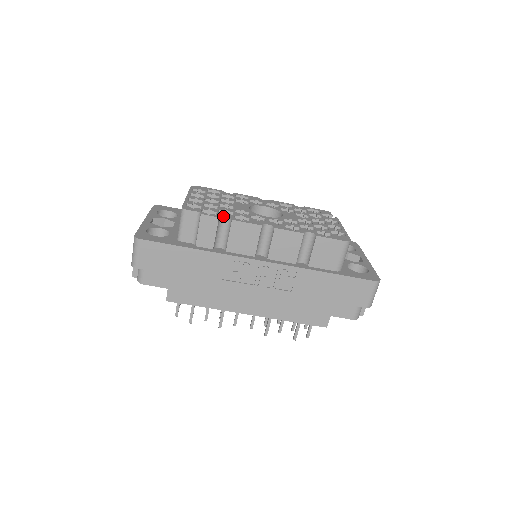
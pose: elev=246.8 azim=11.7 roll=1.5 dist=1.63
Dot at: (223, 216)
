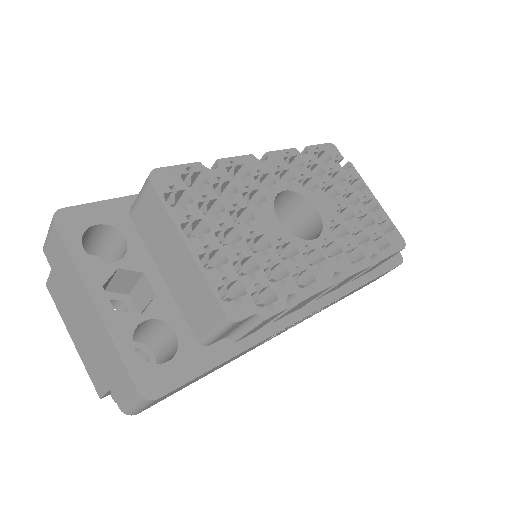
Dot at: (287, 296)
